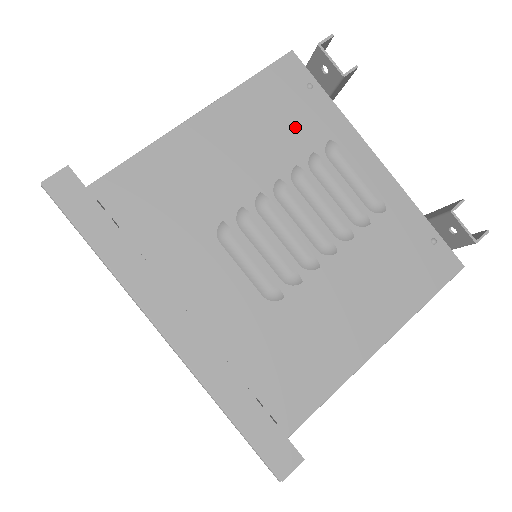
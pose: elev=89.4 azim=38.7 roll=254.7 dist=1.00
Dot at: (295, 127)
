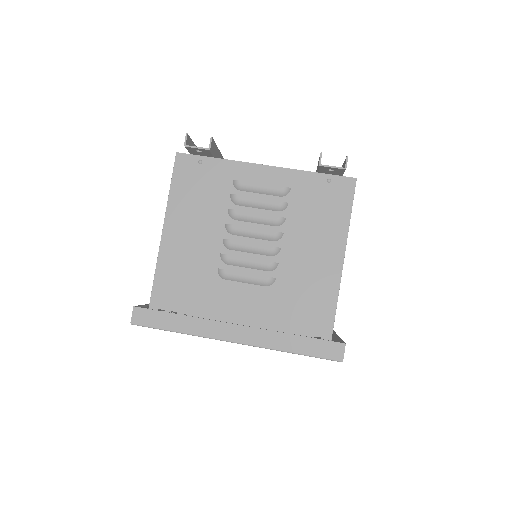
Dot at: (211, 191)
